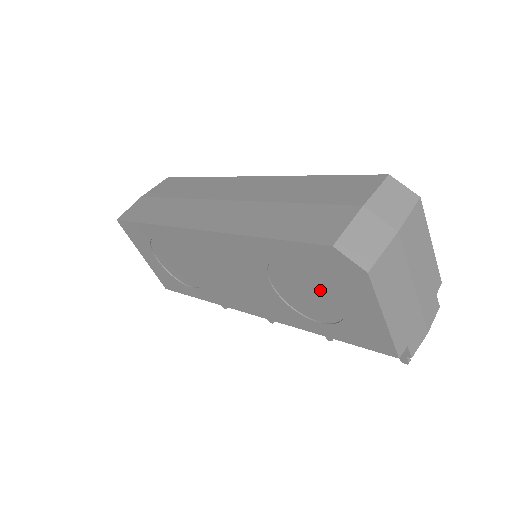
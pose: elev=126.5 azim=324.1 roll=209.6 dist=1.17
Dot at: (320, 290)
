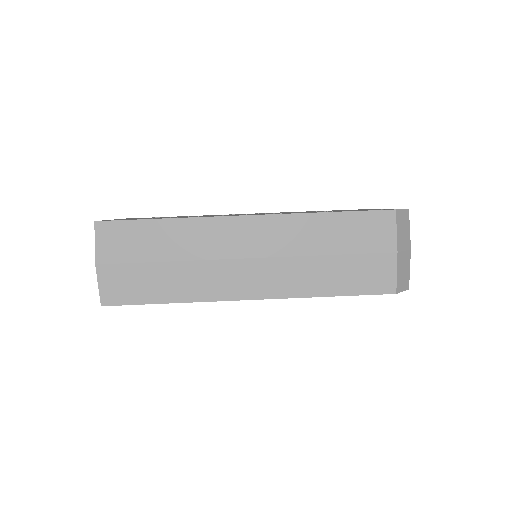
Dot at: occluded
